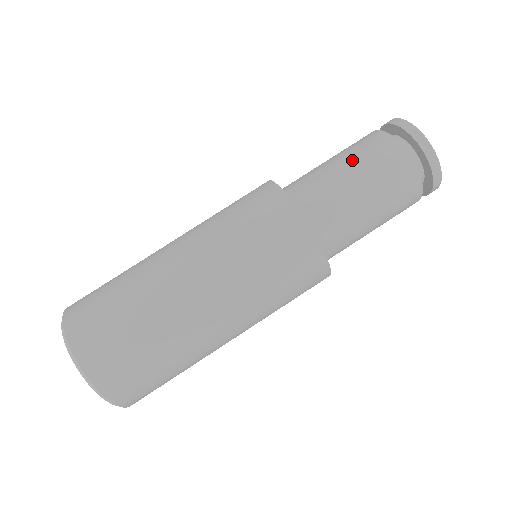
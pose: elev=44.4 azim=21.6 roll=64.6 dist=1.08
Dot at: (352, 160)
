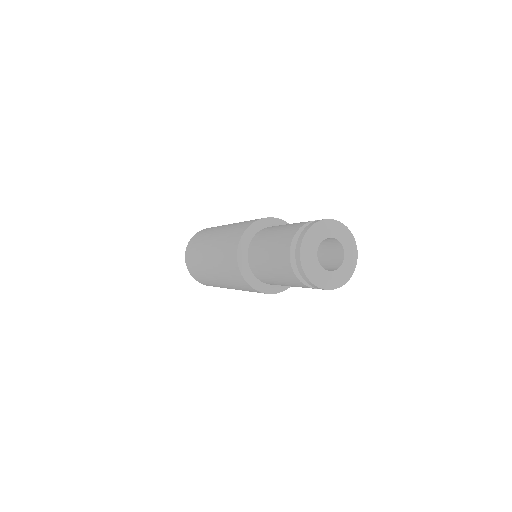
Dot at: (271, 252)
